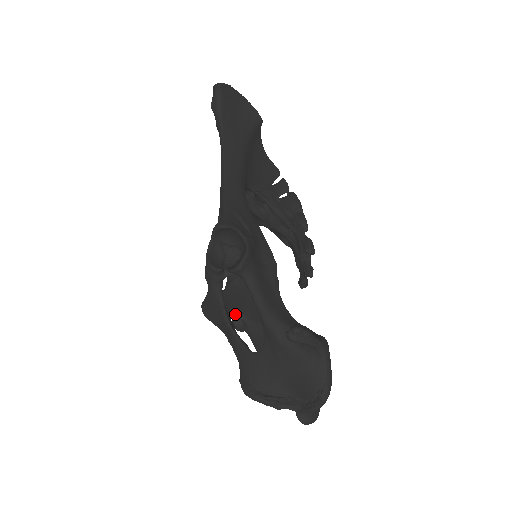
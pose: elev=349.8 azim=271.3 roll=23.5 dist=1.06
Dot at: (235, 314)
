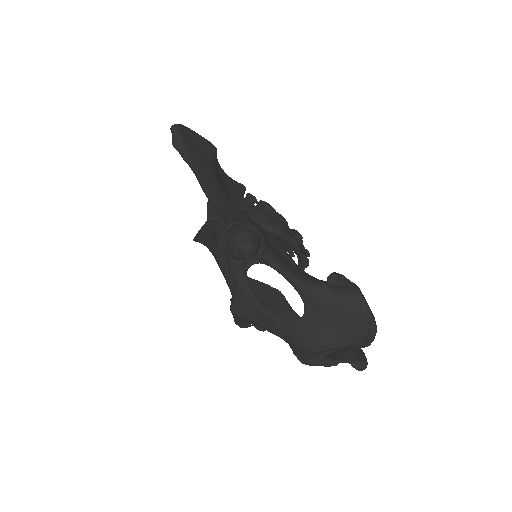
Dot at: occluded
